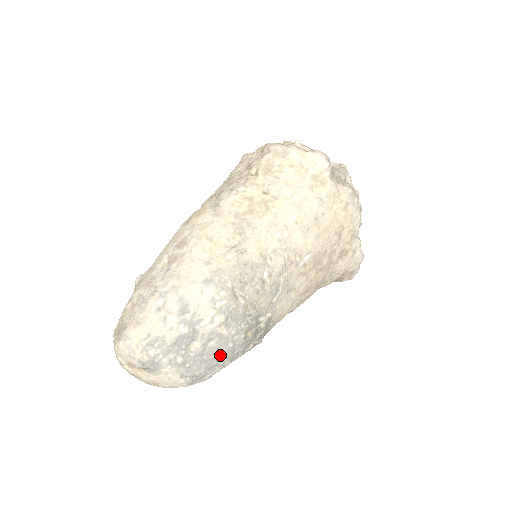
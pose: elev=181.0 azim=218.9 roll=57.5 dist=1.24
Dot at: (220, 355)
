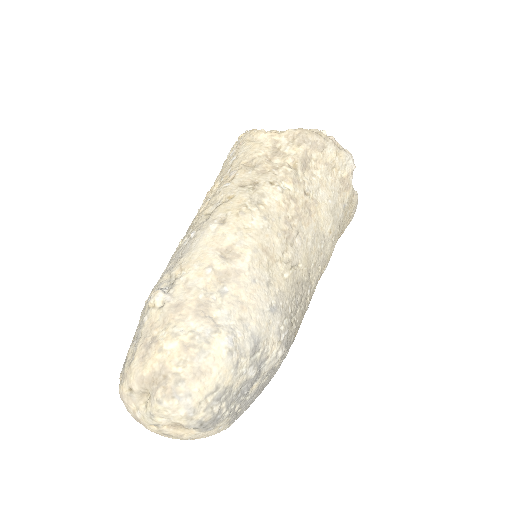
Dot at: (262, 389)
